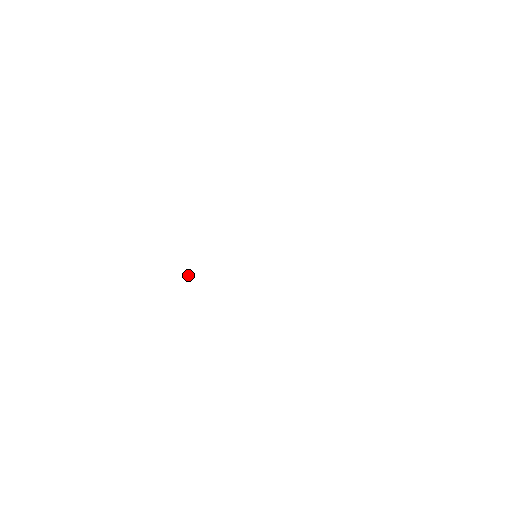
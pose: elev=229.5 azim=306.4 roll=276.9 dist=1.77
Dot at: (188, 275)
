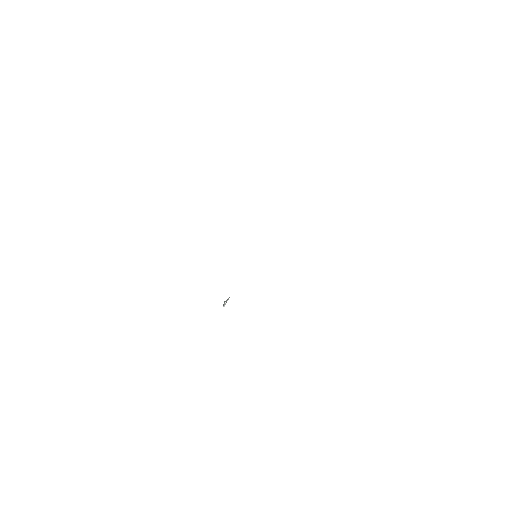
Dot at: (225, 302)
